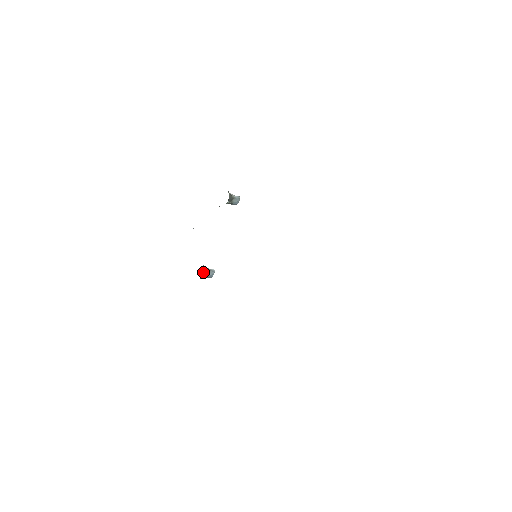
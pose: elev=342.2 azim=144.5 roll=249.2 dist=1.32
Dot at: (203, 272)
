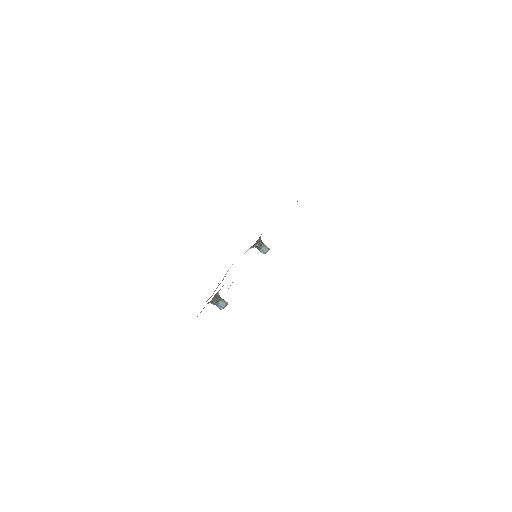
Dot at: (215, 296)
